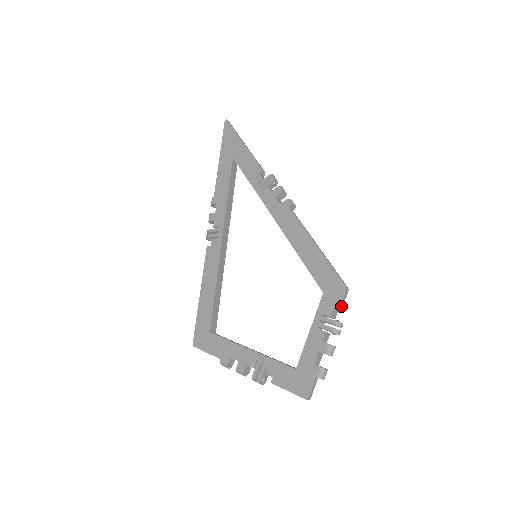
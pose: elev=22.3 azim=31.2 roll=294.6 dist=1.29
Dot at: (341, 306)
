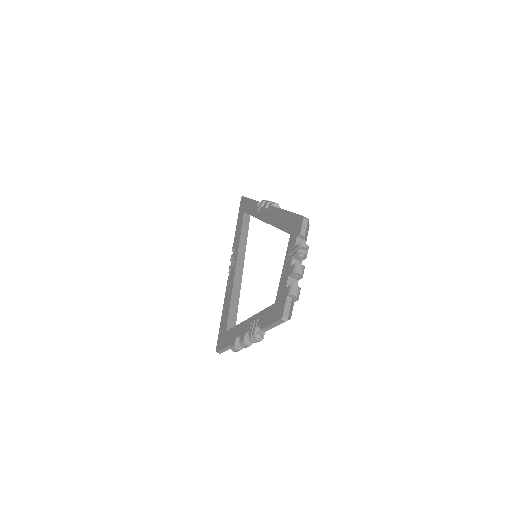
Dot at: (302, 232)
